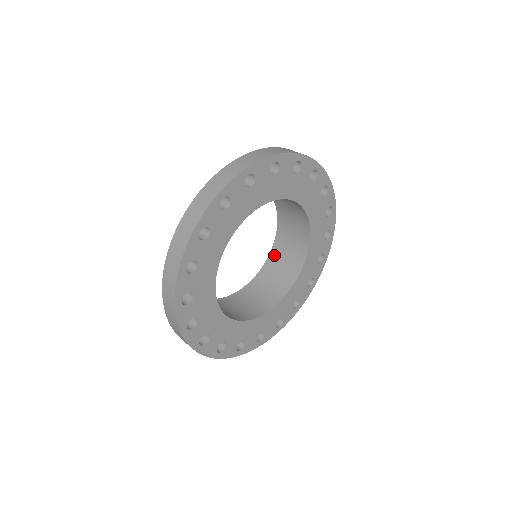
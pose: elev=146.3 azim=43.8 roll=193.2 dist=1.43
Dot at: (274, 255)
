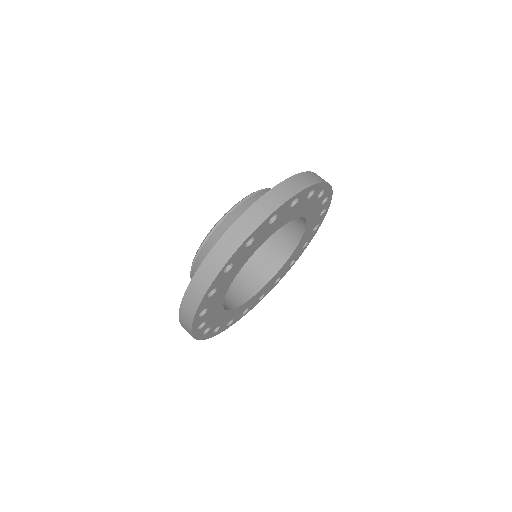
Dot at: occluded
